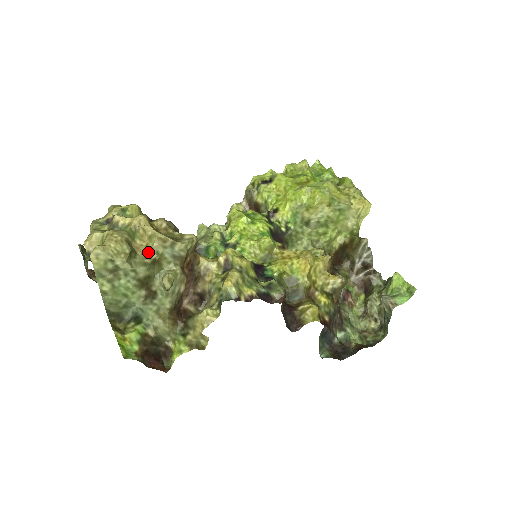
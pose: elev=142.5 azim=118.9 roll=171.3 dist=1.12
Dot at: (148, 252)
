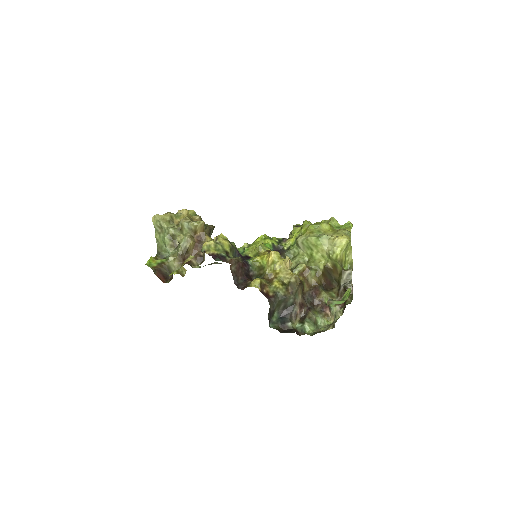
Dot at: (179, 224)
